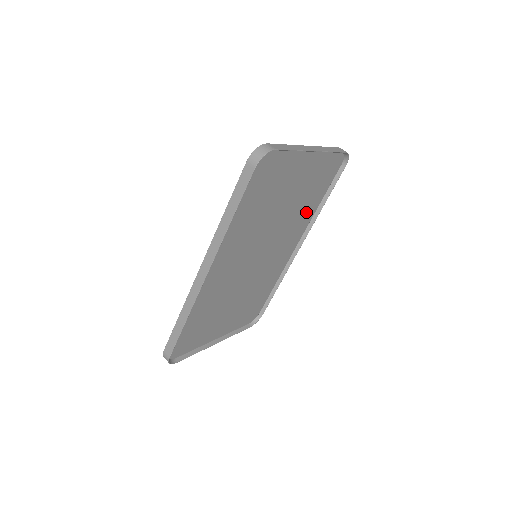
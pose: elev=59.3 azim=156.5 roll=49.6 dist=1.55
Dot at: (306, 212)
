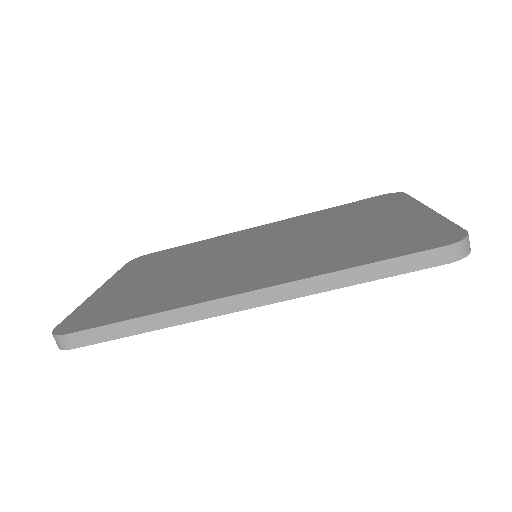
Dot at: occluded
